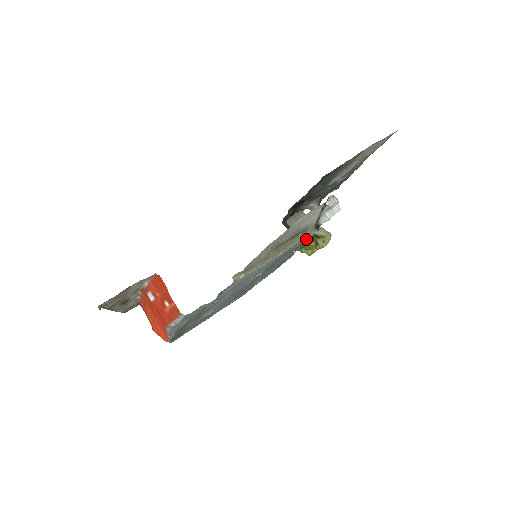
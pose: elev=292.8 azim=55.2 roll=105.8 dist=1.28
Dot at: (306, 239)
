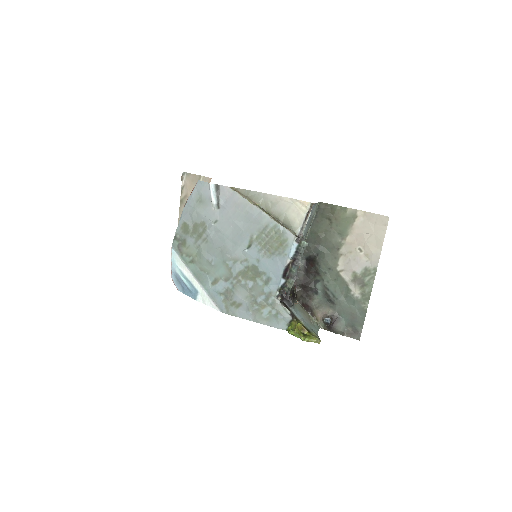
Dot at: (284, 233)
